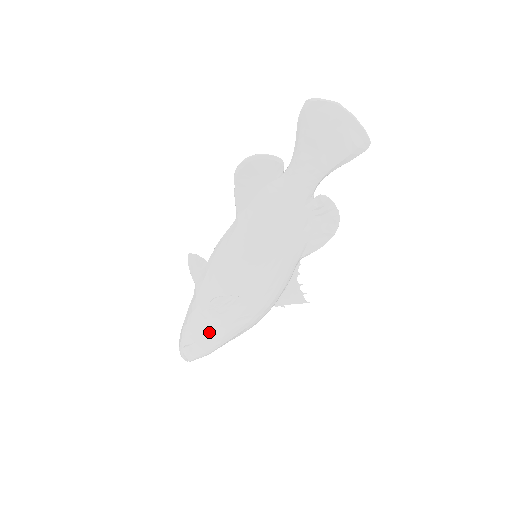
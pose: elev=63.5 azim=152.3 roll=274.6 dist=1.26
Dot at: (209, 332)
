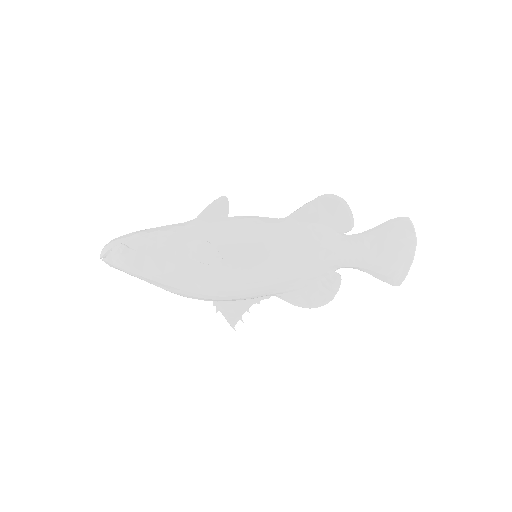
Dot at: (160, 258)
